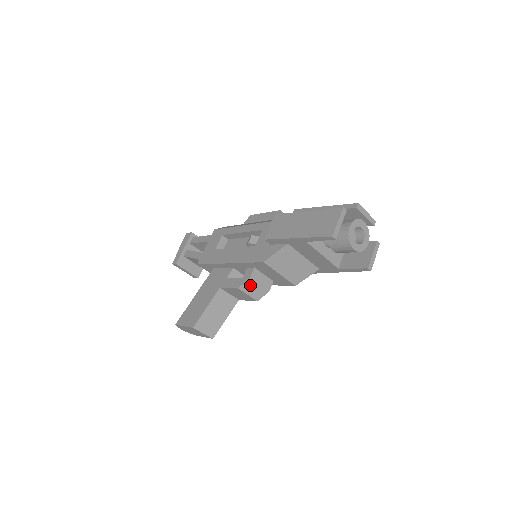
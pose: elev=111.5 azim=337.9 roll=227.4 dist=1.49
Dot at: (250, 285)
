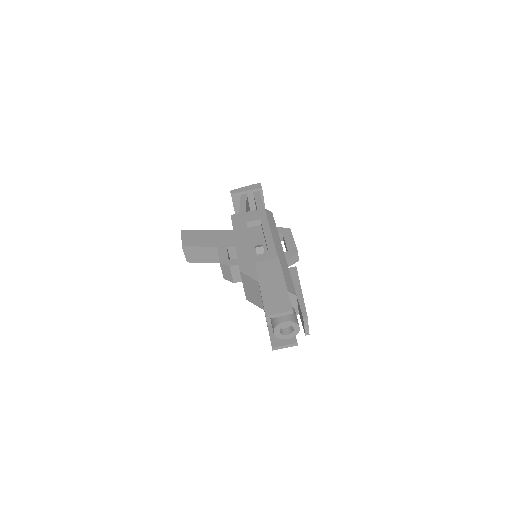
Dot at: (227, 269)
